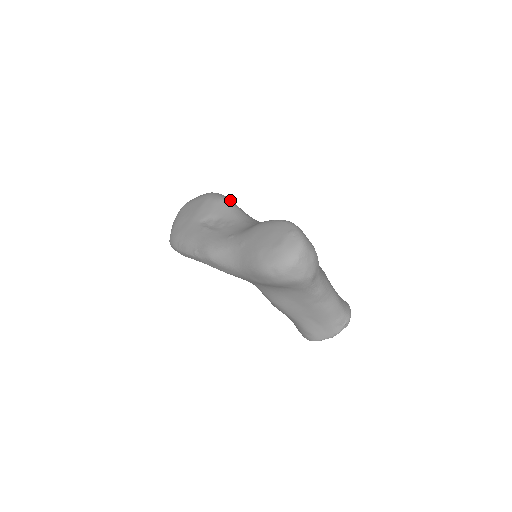
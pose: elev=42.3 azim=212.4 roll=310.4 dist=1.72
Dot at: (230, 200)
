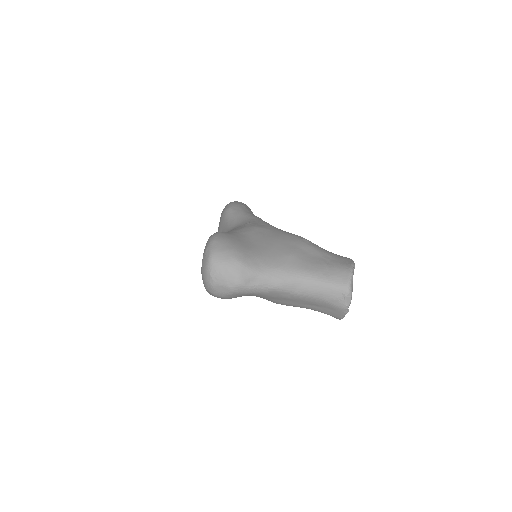
Dot at: (229, 209)
